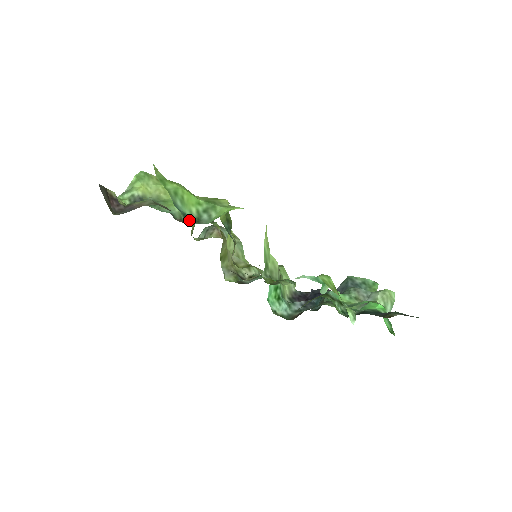
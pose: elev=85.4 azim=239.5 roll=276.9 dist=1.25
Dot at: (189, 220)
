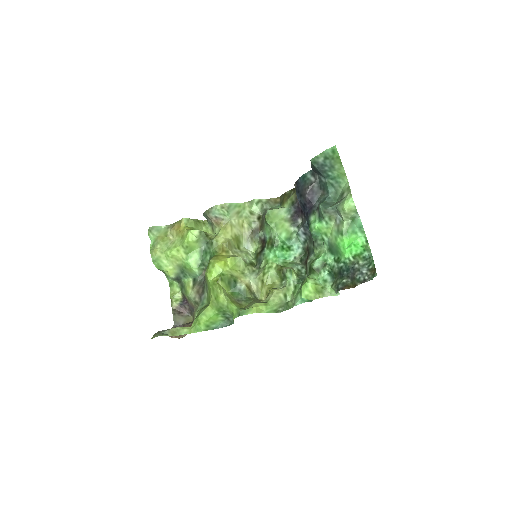
Dot at: (206, 265)
